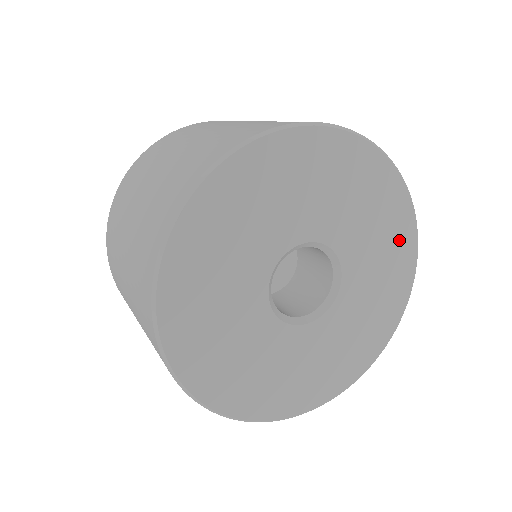
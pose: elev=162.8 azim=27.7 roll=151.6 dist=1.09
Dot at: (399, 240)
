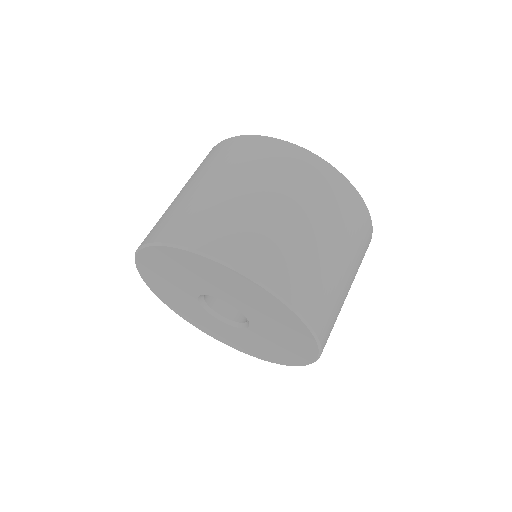
Dot at: (245, 287)
